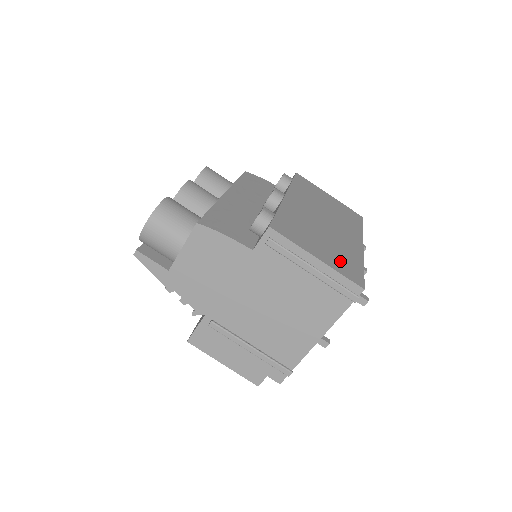
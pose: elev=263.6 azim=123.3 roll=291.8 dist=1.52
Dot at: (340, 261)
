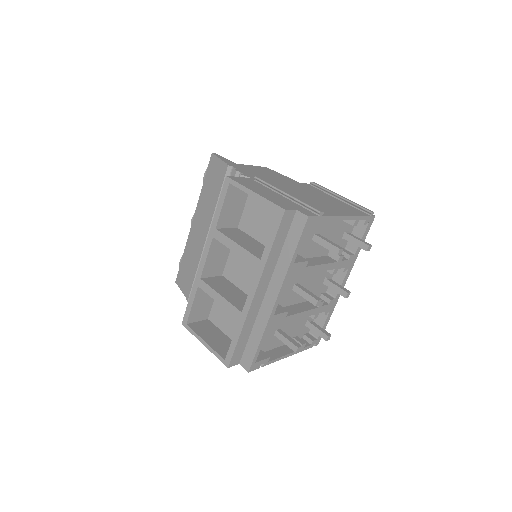
Dot at: occluded
